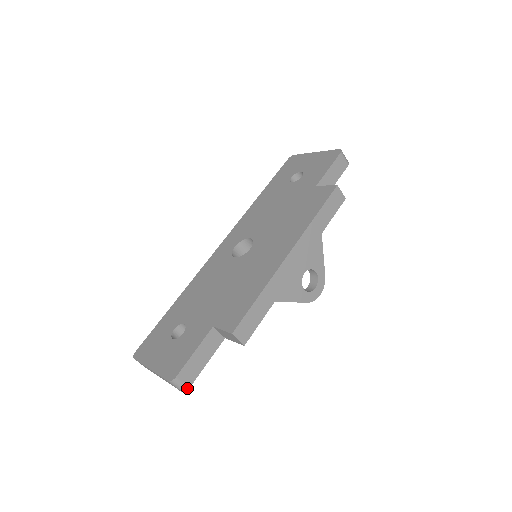
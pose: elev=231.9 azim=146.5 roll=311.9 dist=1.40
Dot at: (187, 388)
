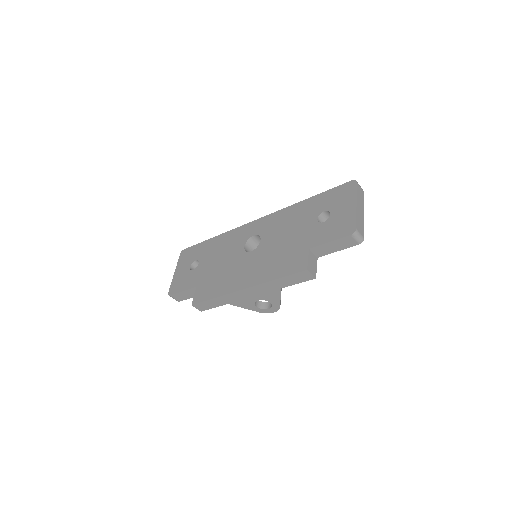
Dot at: (178, 301)
